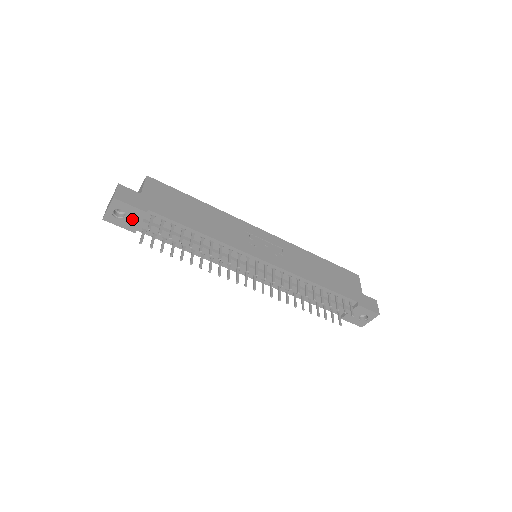
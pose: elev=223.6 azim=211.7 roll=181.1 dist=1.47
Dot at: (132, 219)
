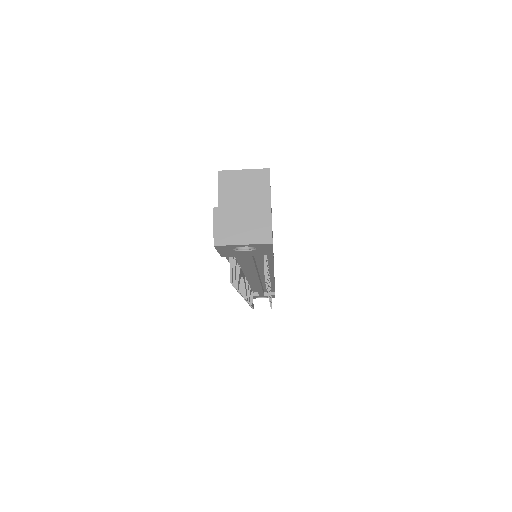
Dot at: (246, 253)
